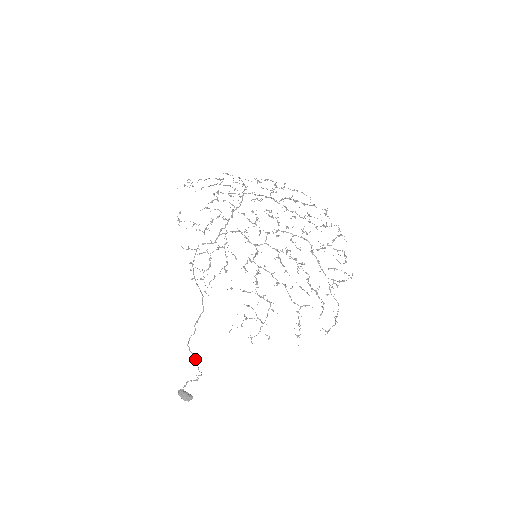
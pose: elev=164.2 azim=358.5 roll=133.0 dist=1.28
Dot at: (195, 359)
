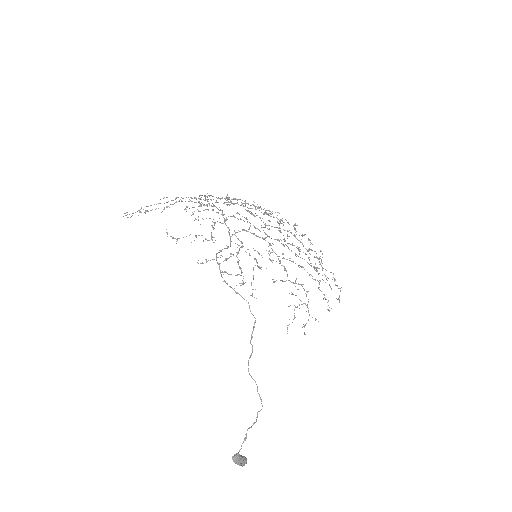
Dot at: occluded
